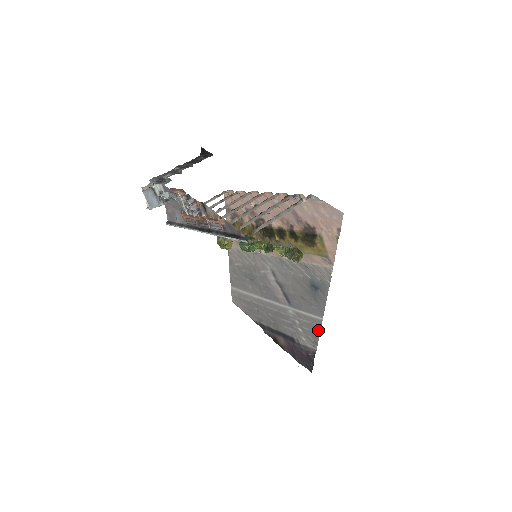
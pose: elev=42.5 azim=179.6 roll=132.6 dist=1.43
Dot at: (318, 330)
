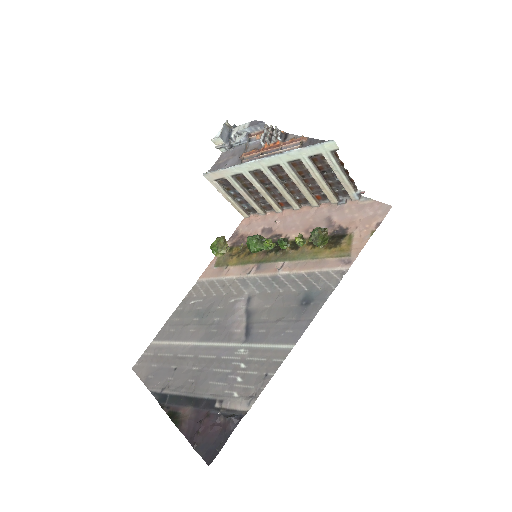
Dot at: (275, 368)
